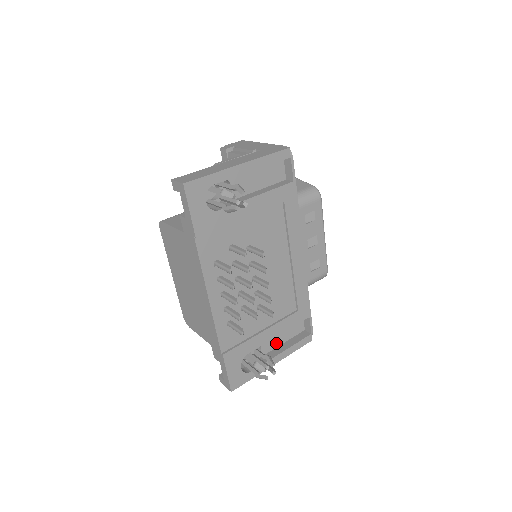
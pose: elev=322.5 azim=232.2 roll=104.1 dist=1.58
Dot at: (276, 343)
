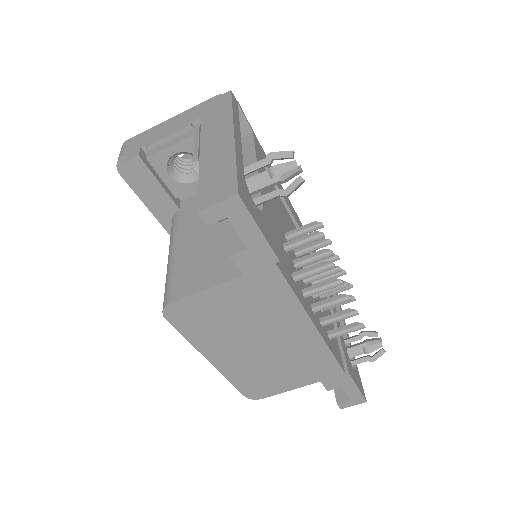
Dot at: occluded
